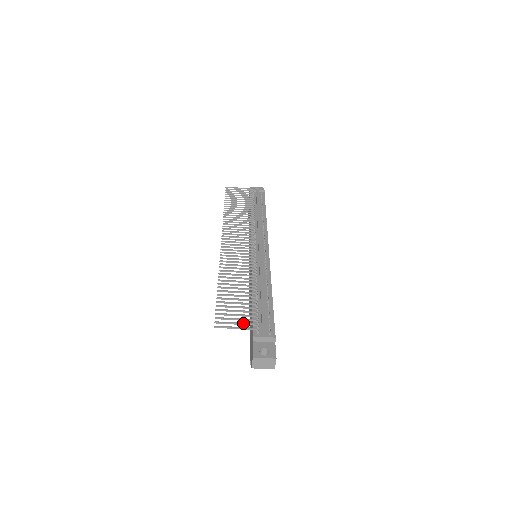
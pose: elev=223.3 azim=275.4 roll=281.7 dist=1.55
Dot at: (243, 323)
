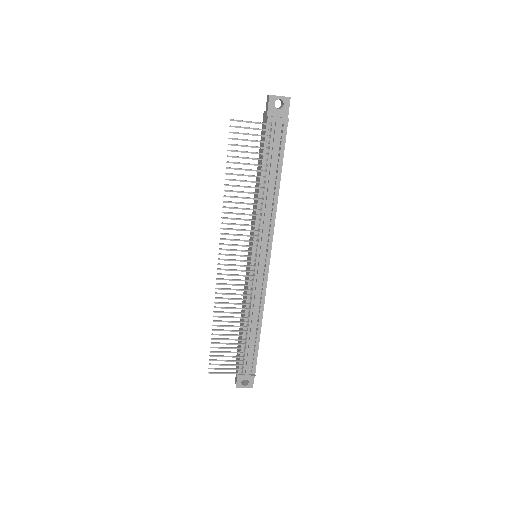
Dot at: occluded
